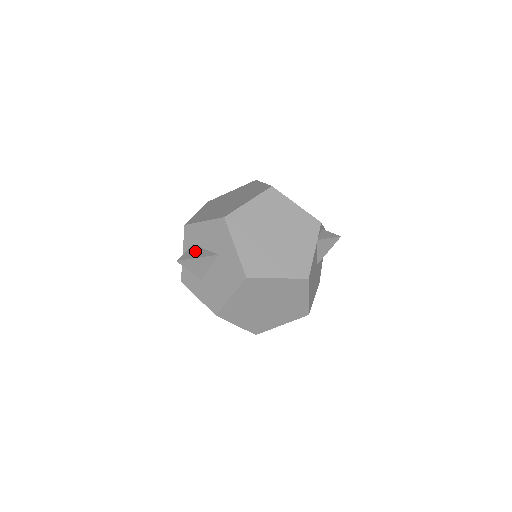
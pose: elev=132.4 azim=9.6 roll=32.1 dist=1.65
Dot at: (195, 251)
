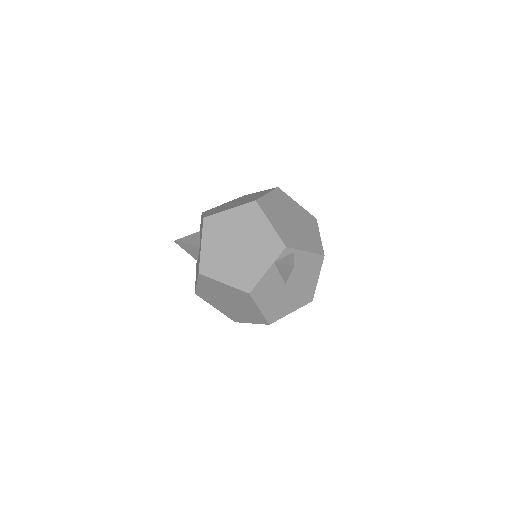
Dot at: (193, 237)
